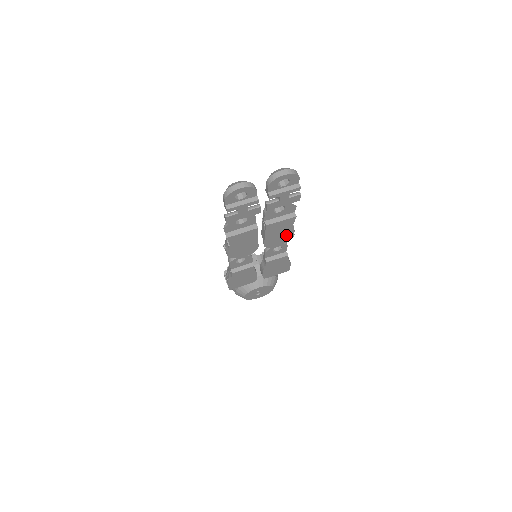
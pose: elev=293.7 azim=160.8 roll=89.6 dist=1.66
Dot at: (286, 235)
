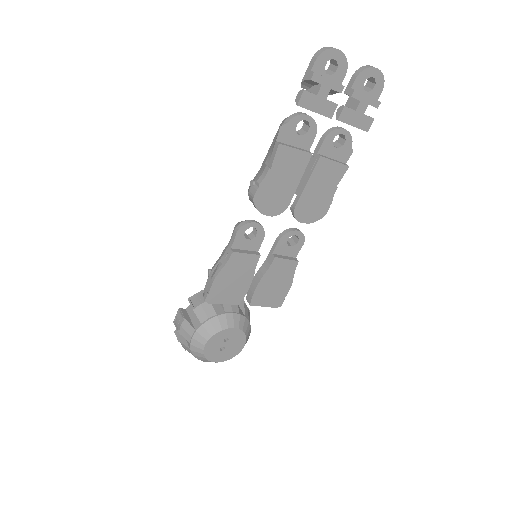
Dot at: (322, 204)
